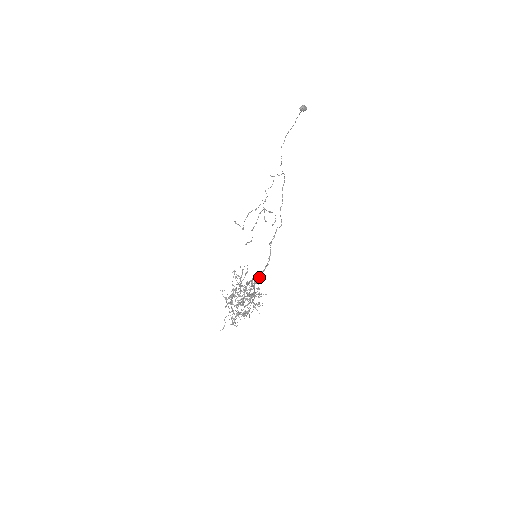
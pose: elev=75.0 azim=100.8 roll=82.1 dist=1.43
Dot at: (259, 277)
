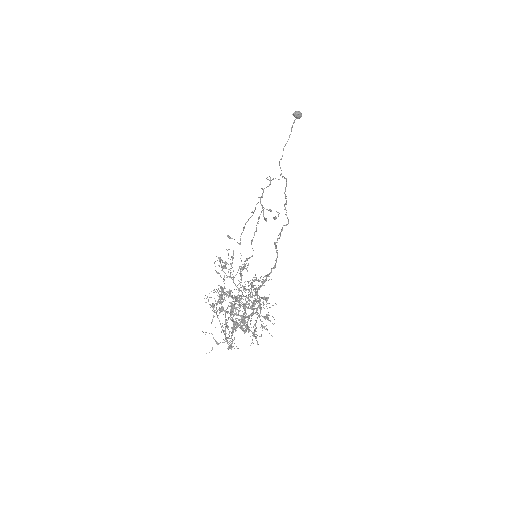
Dot at: (263, 280)
